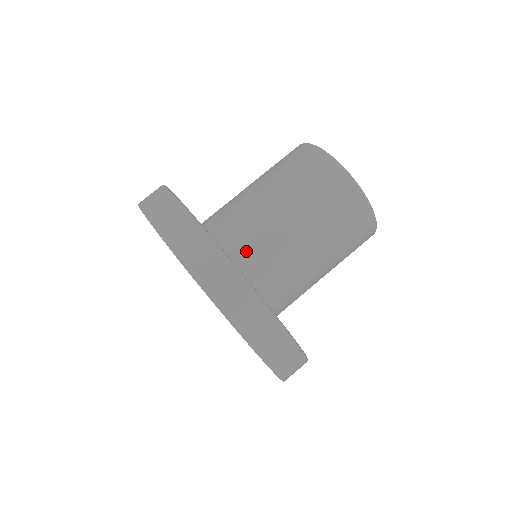
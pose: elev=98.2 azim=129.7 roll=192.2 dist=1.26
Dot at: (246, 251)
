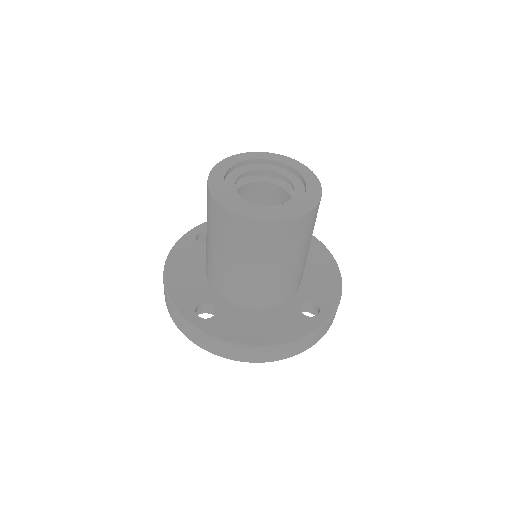
Dot at: (214, 280)
